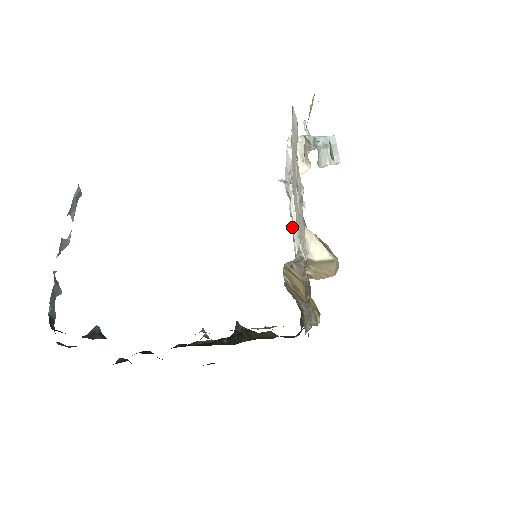
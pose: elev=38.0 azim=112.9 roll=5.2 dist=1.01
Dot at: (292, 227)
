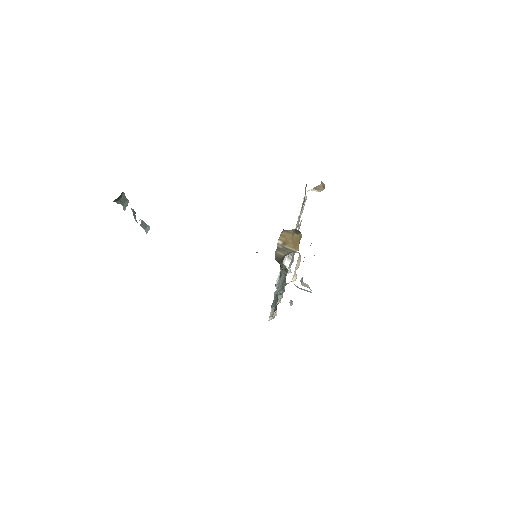
Dot at: occluded
